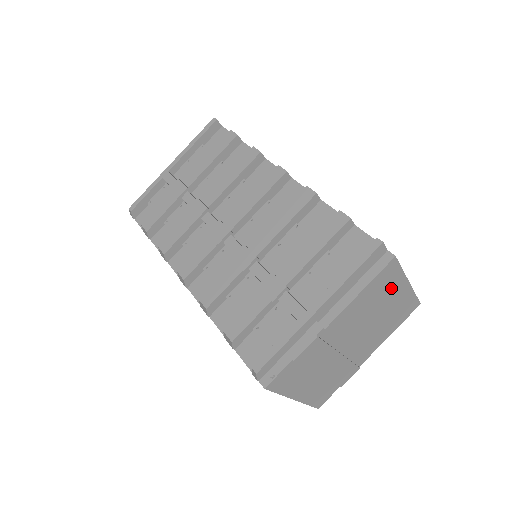
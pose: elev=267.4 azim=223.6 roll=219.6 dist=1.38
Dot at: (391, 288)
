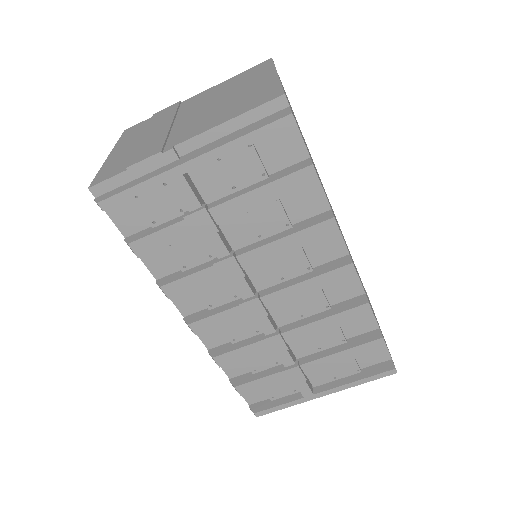
Dot at: occluded
